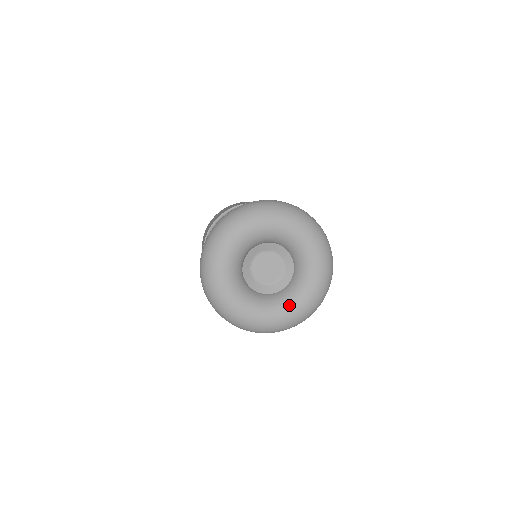
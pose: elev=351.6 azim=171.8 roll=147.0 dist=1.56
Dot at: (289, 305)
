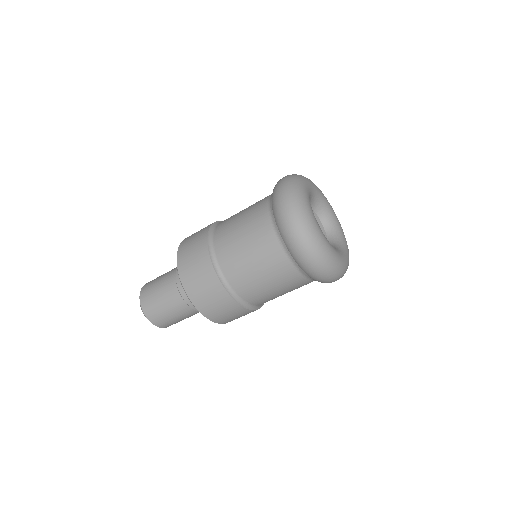
Dot at: (332, 246)
